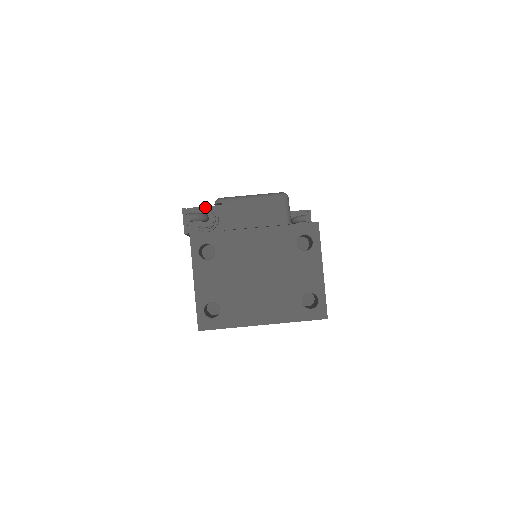
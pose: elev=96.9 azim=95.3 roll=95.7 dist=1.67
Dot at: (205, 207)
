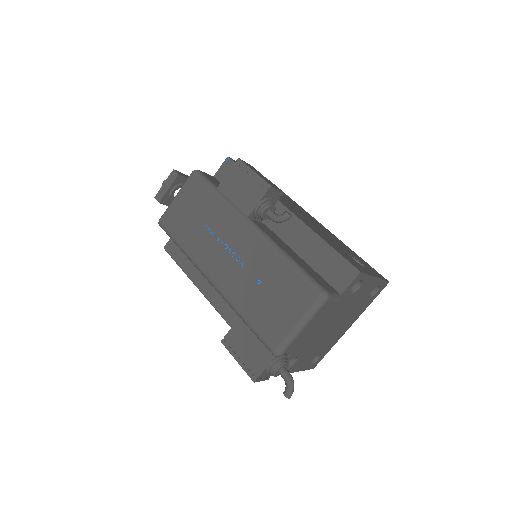
Dot at: (272, 366)
